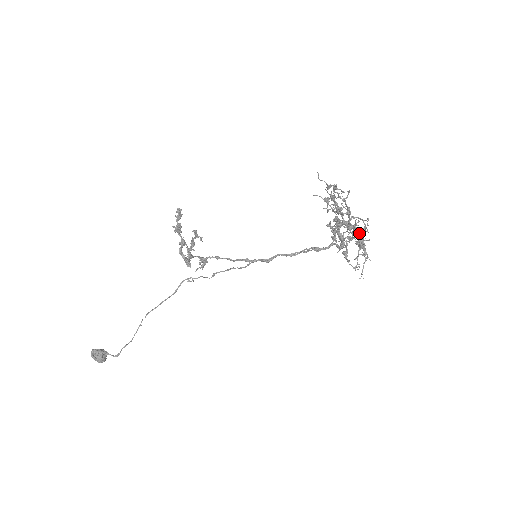
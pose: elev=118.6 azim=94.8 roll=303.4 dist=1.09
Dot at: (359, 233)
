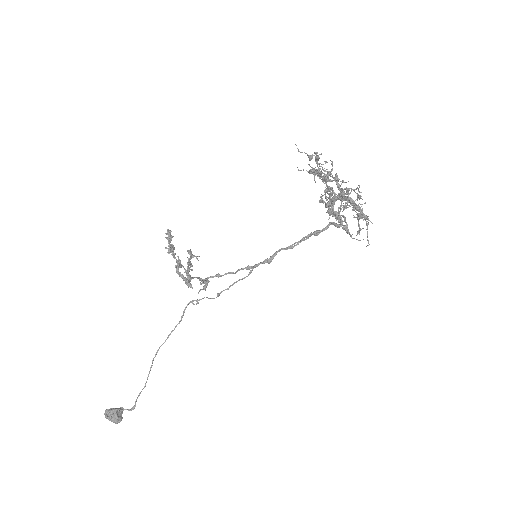
Dot at: (353, 201)
